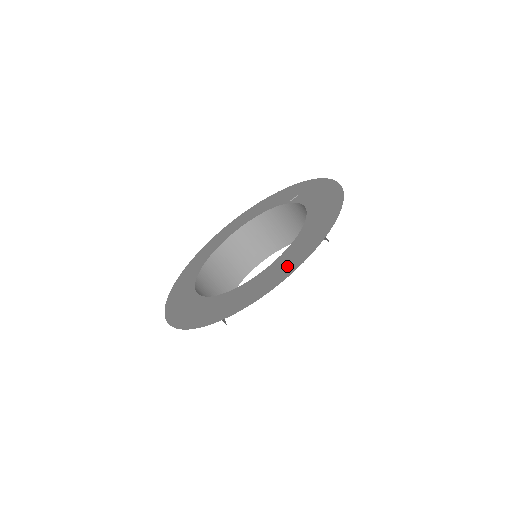
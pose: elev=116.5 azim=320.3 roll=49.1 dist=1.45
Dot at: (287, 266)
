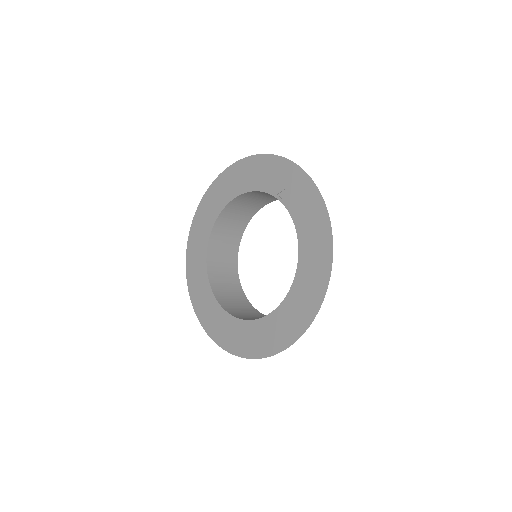
Dot at: (289, 328)
